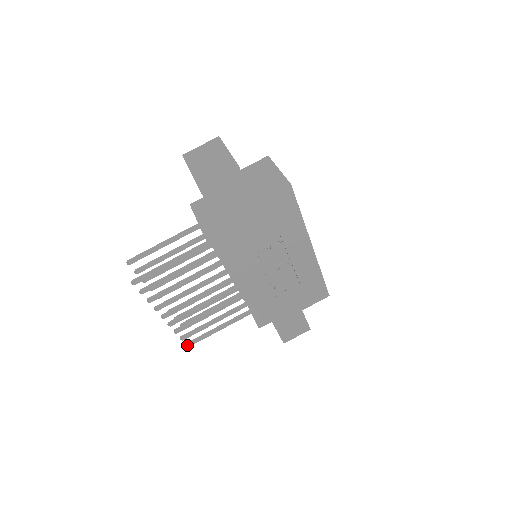
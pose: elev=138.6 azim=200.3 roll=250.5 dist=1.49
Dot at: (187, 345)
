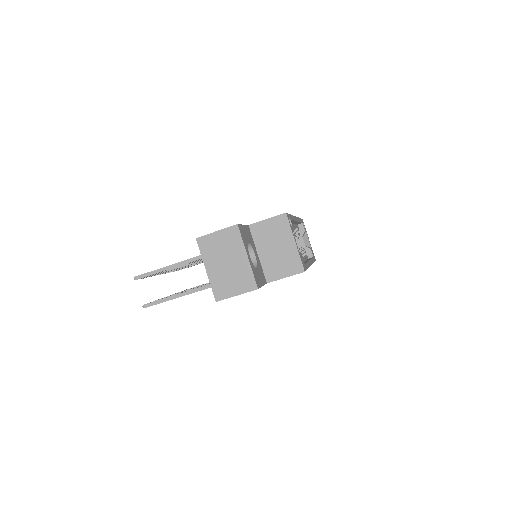
Dot at: occluded
